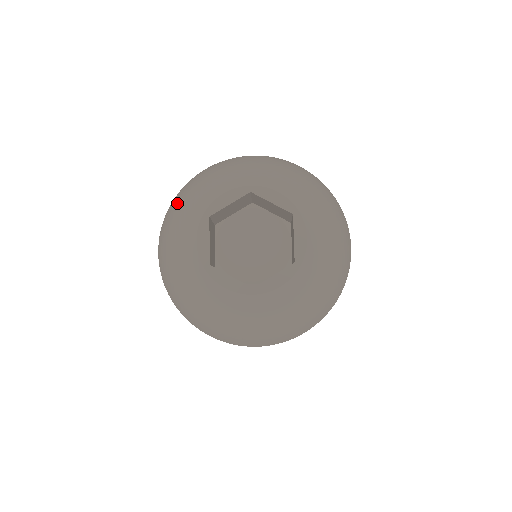
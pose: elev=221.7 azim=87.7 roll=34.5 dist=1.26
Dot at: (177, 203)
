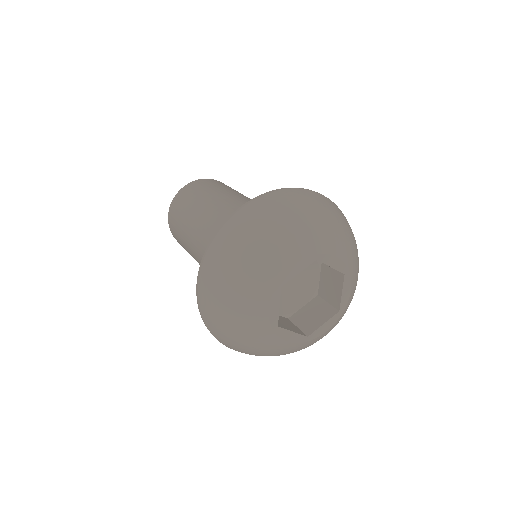
Dot at: (233, 259)
